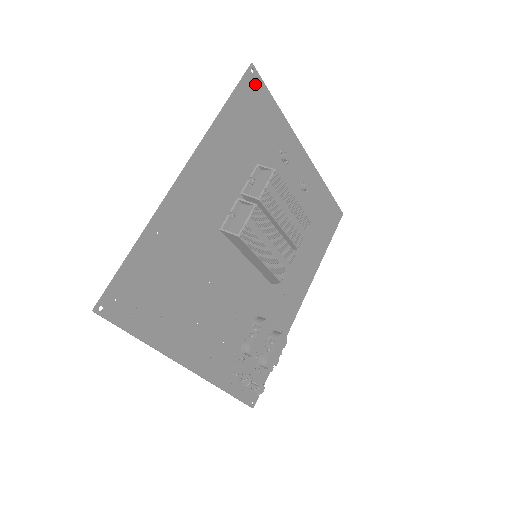
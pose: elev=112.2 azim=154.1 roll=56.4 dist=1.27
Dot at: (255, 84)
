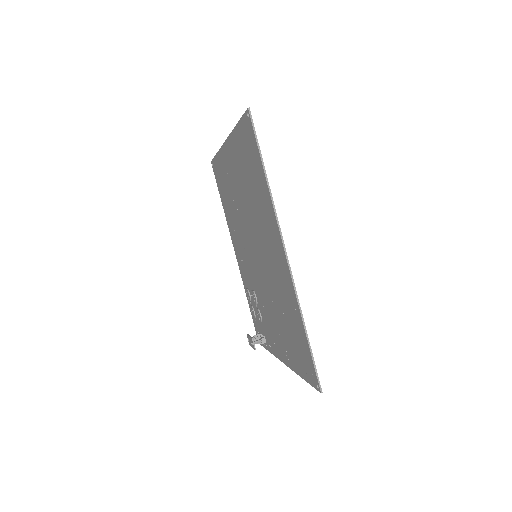
Dot at: (248, 125)
